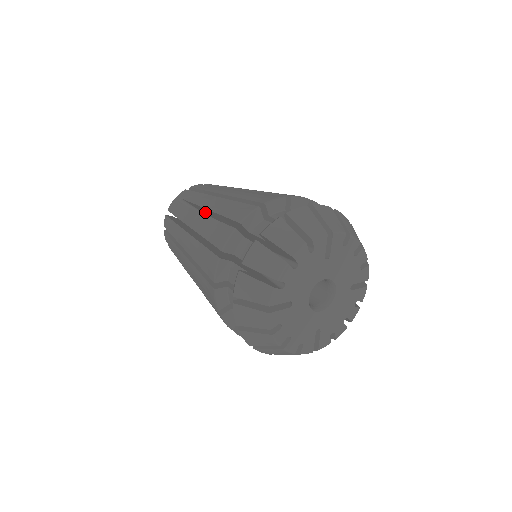
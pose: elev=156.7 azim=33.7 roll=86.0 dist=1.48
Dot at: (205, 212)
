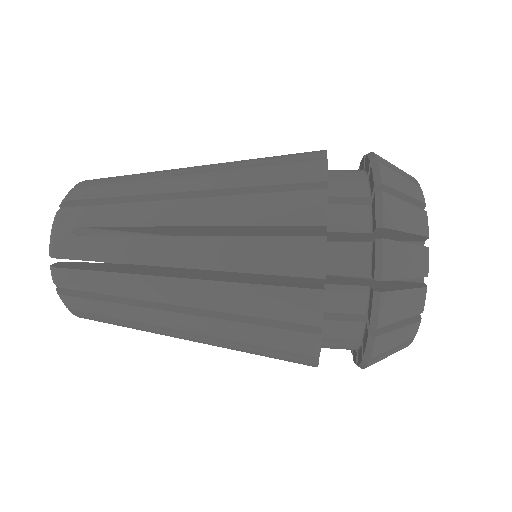
Dot at: (165, 231)
